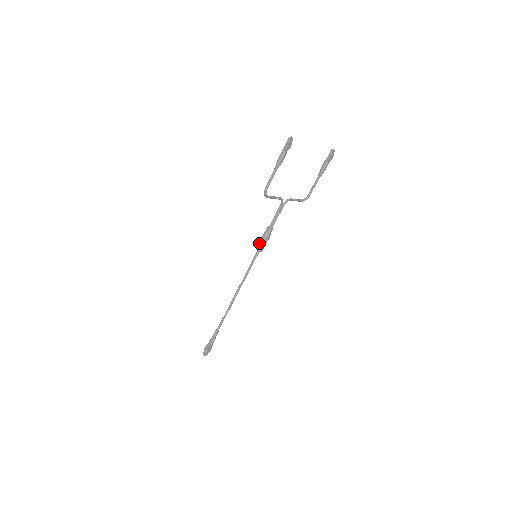
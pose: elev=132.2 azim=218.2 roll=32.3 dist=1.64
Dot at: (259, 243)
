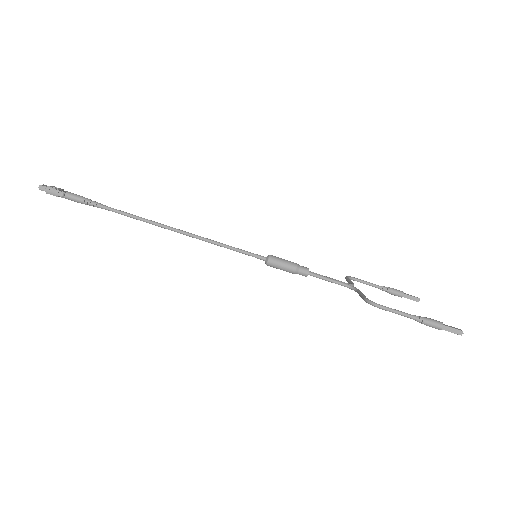
Dot at: (280, 263)
